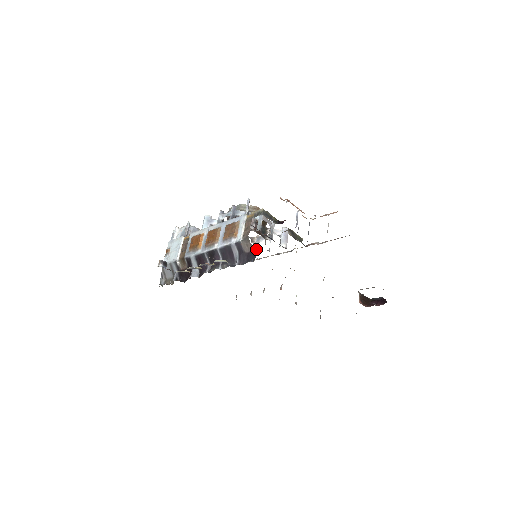
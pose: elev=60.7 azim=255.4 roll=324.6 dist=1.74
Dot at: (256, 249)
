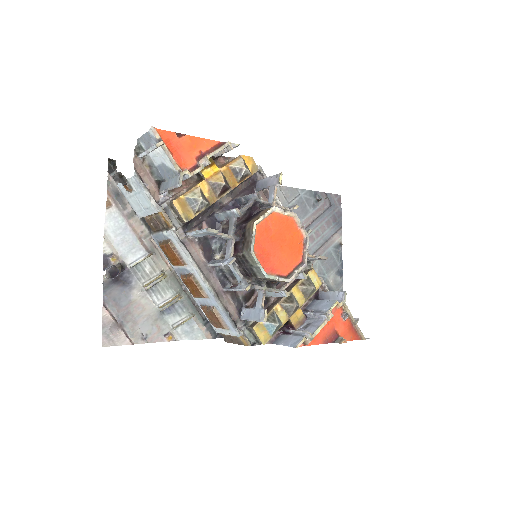
Dot at: occluded
